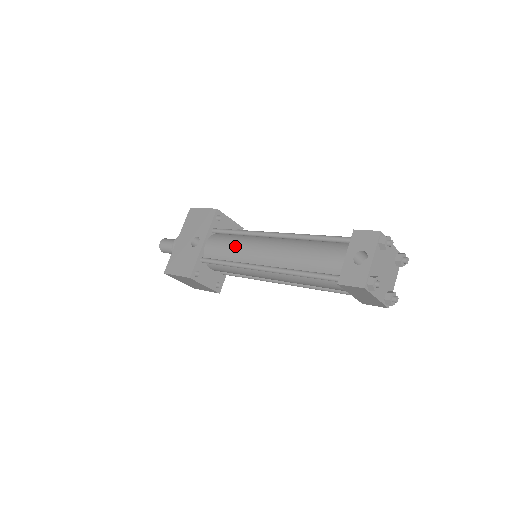
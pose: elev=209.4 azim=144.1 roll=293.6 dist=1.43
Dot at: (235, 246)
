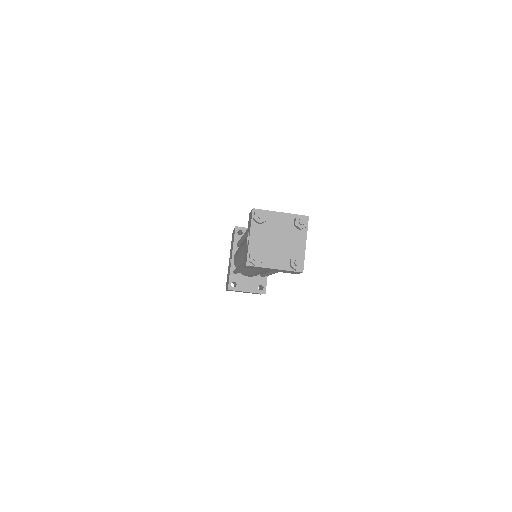
Dot at: occluded
